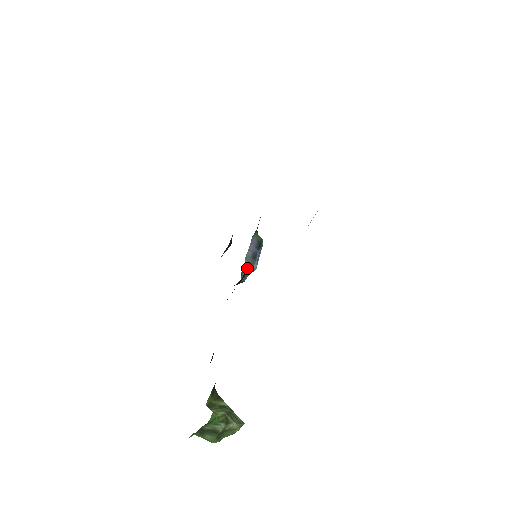
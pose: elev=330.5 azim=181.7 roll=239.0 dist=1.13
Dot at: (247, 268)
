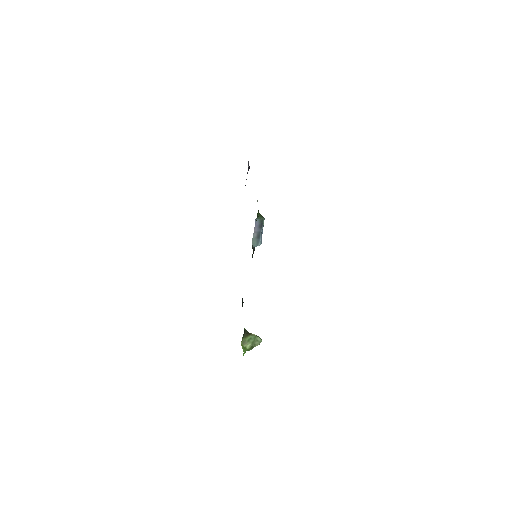
Dot at: (255, 246)
